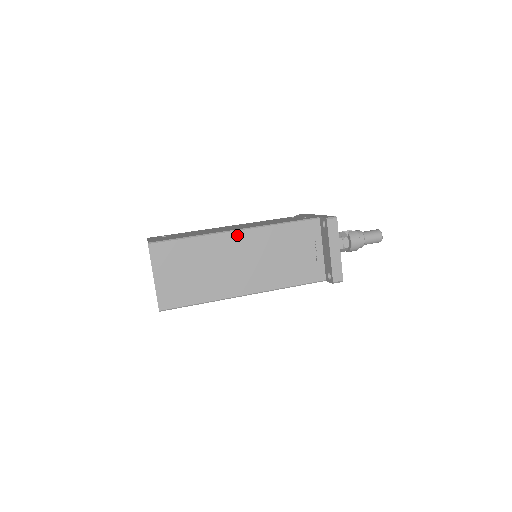
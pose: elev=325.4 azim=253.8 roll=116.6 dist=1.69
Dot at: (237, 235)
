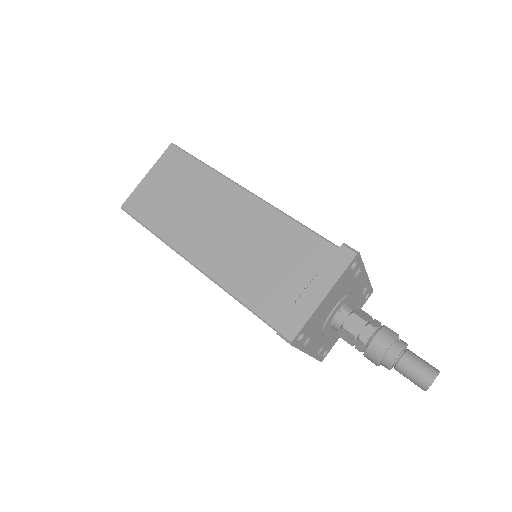
Dot at: (243, 195)
